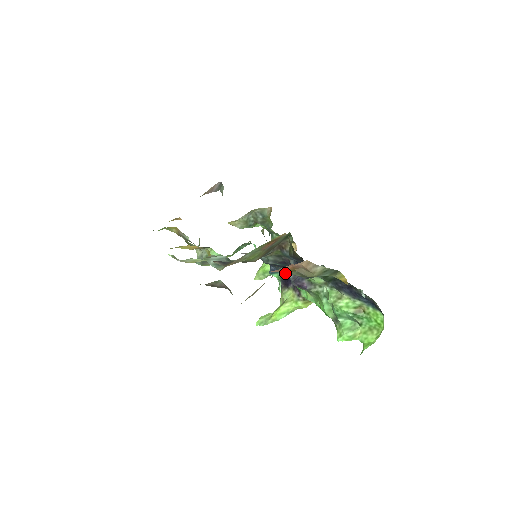
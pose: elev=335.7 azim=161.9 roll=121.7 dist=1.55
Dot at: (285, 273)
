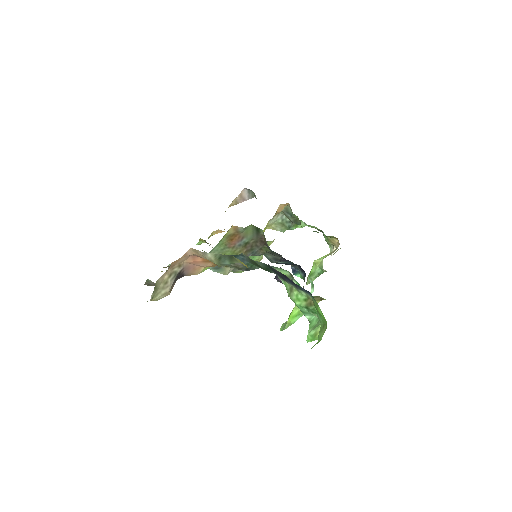
Dot at: (304, 272)
